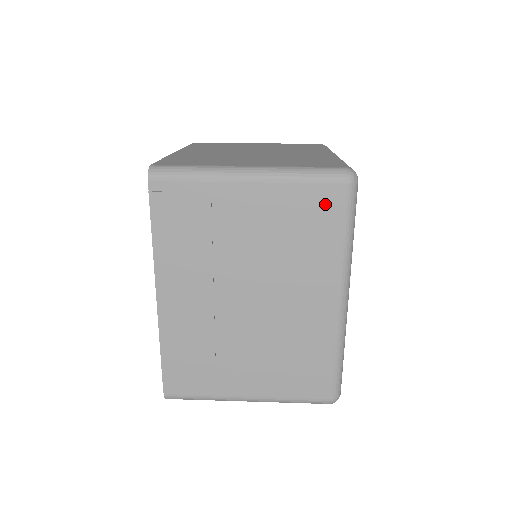
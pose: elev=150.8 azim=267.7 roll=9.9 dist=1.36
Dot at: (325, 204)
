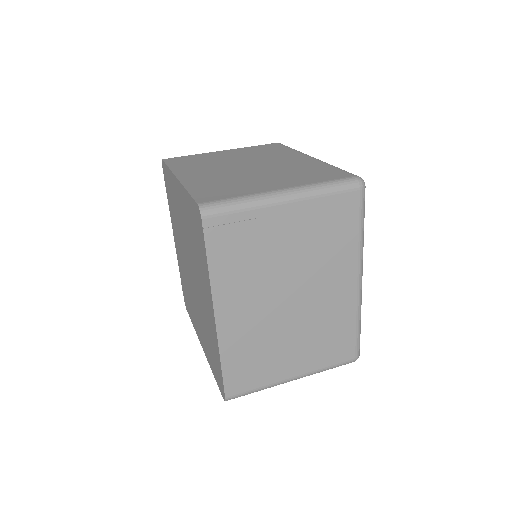
Dot at: (345, 209)
